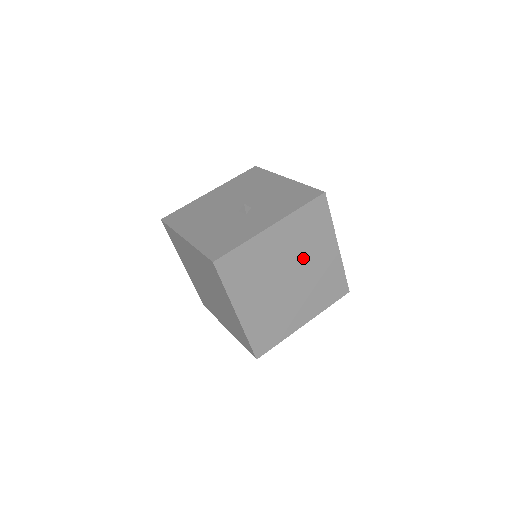
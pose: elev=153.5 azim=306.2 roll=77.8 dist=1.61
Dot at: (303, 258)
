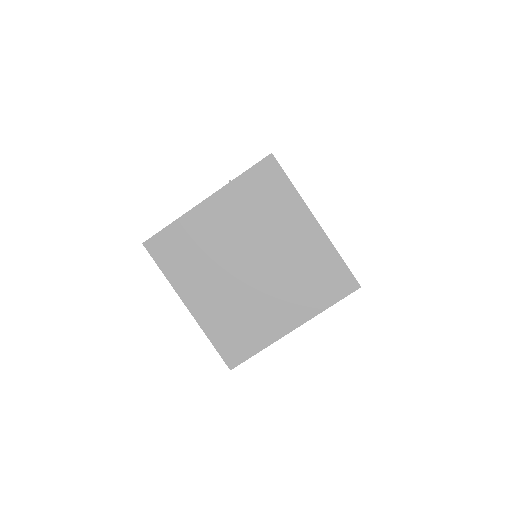
Dot at: occluded
